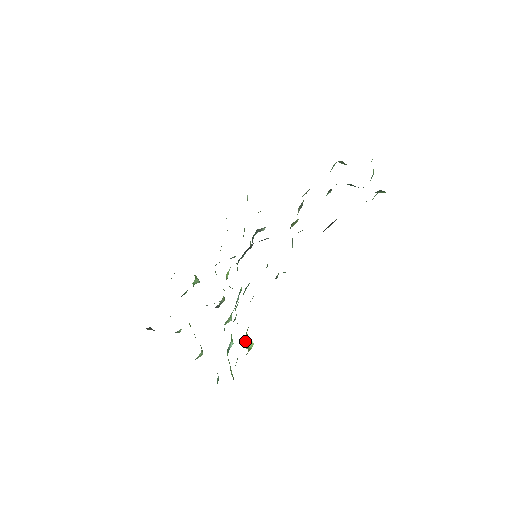
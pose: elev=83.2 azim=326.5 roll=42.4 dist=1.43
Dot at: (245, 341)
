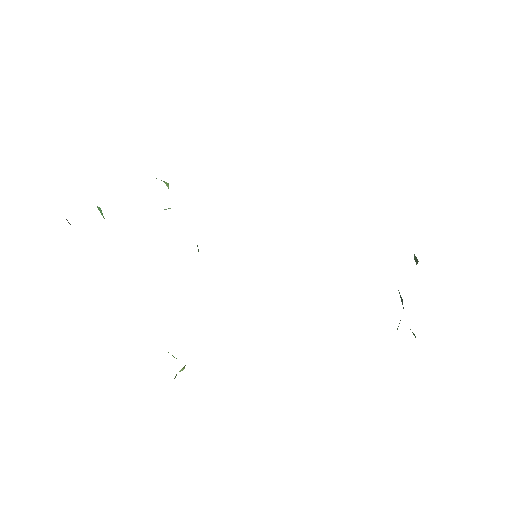
Dot at: occluded
